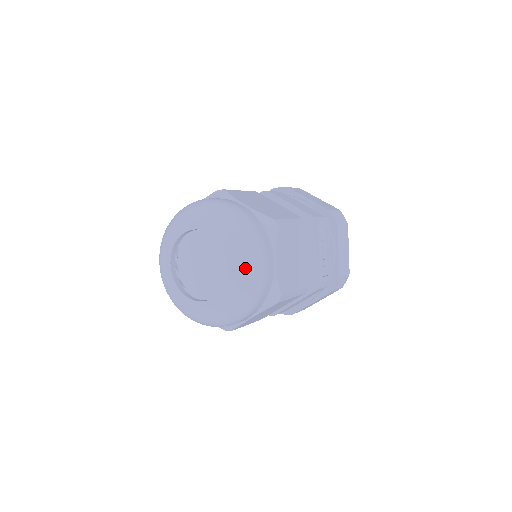
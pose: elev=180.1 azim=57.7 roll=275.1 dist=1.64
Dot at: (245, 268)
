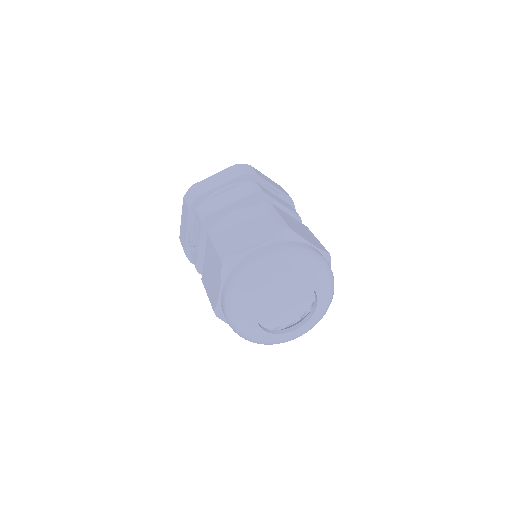
Dot at: (329, 305)
